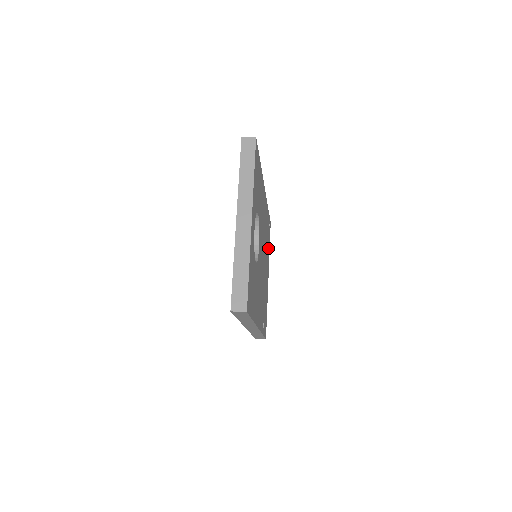
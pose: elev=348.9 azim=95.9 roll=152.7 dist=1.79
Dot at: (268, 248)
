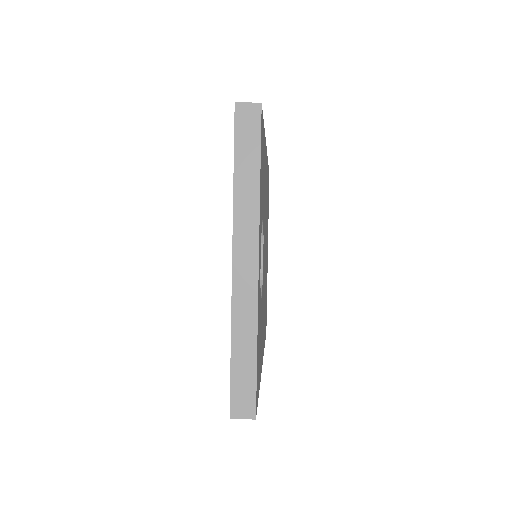
Dot at: occluded
